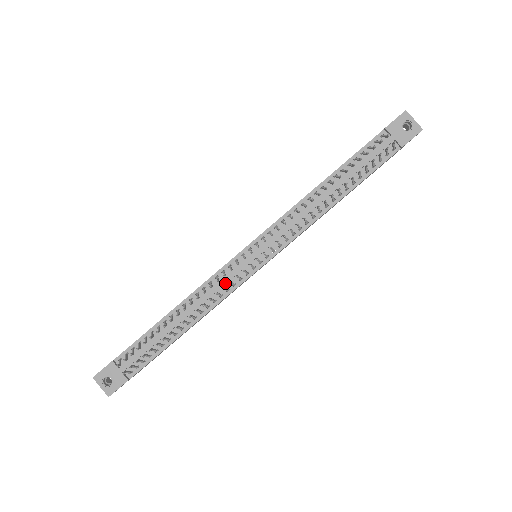
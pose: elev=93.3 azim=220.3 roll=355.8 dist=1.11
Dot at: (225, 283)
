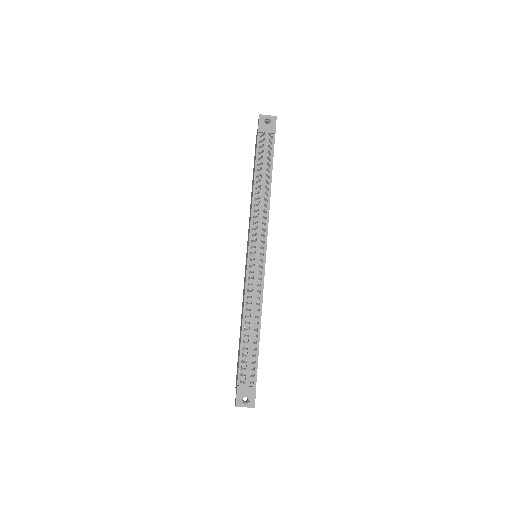
Dot at: (256, 283)
